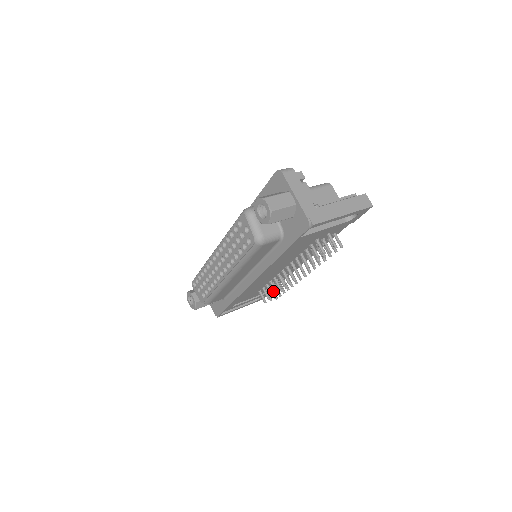
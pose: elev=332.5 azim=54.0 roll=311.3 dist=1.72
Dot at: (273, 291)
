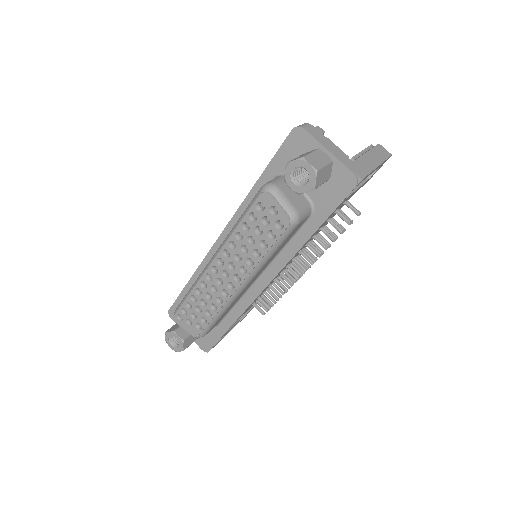
Dot at: occluded
